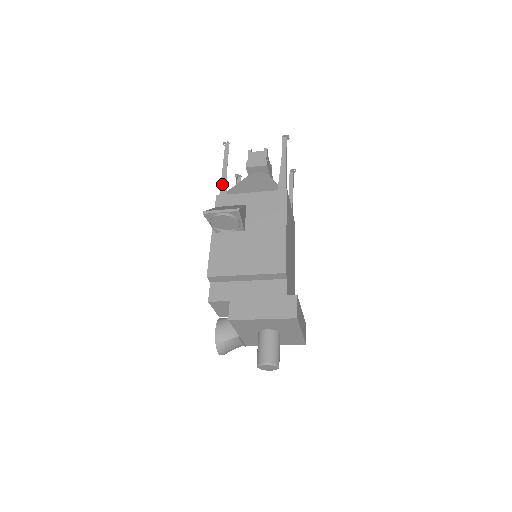
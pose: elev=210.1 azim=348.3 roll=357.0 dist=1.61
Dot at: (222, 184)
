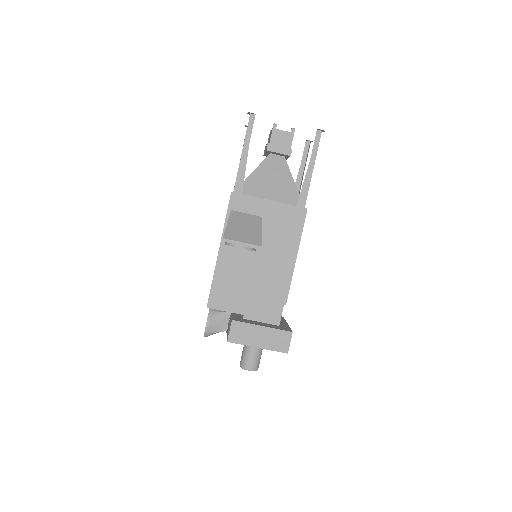
Dot at: (239, 175)
